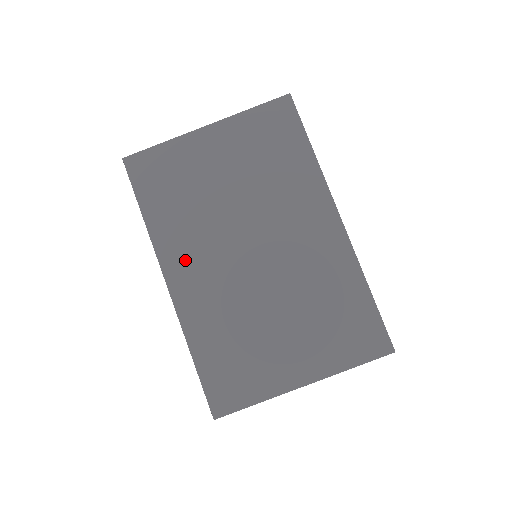
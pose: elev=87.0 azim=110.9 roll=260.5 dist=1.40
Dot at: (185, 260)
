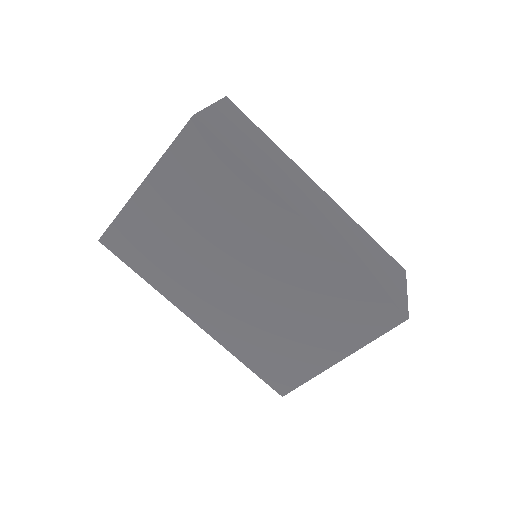
Dot at: (196, 301)
